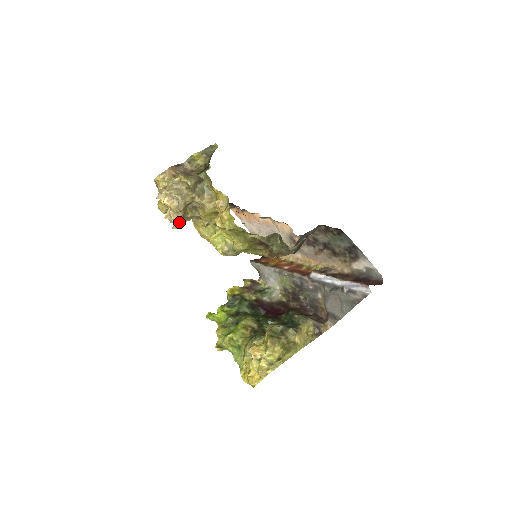
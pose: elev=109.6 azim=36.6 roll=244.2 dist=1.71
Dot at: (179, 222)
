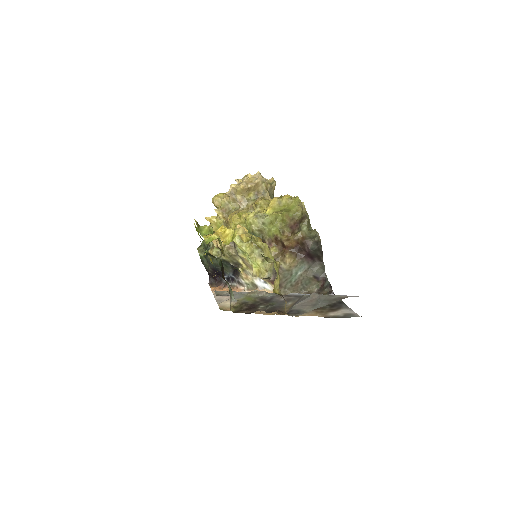
Dot at: (244, 187)
